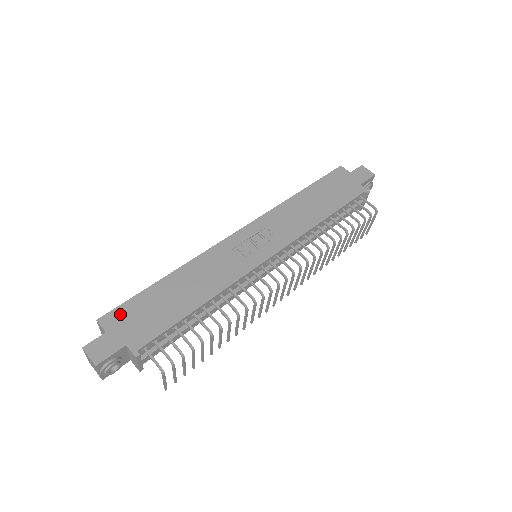
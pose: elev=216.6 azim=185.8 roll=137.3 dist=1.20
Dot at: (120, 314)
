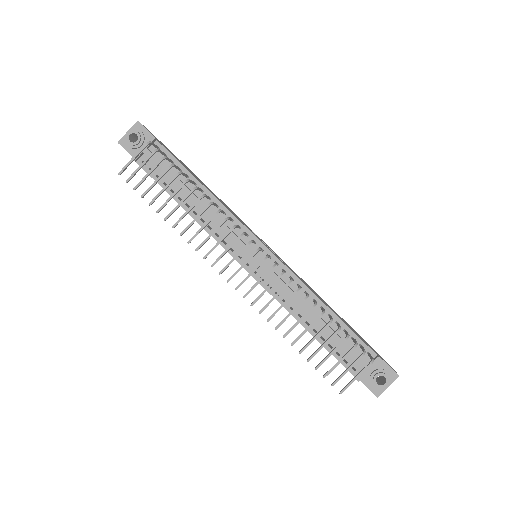
Dot at: occluded
